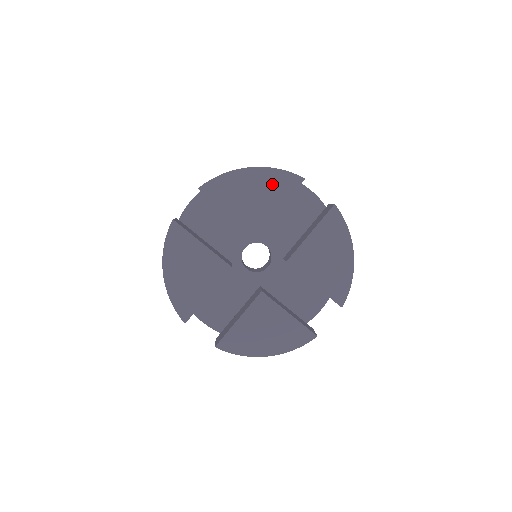
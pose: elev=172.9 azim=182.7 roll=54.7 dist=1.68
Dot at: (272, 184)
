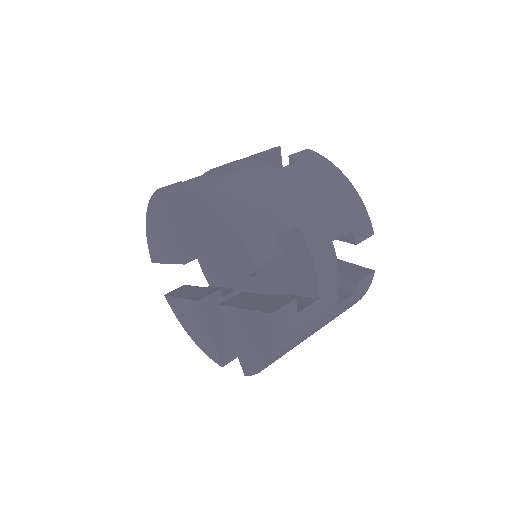
Dot at: (229, 241)
